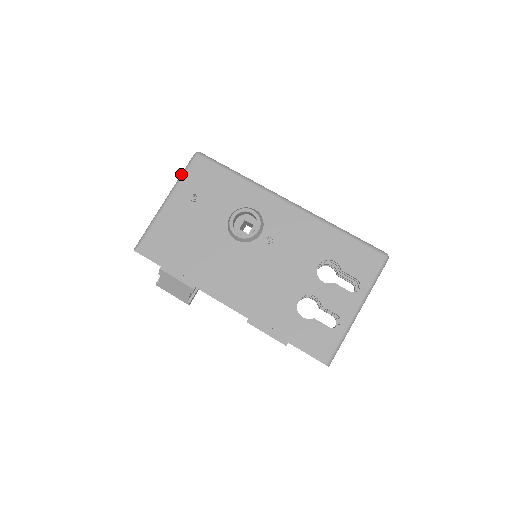
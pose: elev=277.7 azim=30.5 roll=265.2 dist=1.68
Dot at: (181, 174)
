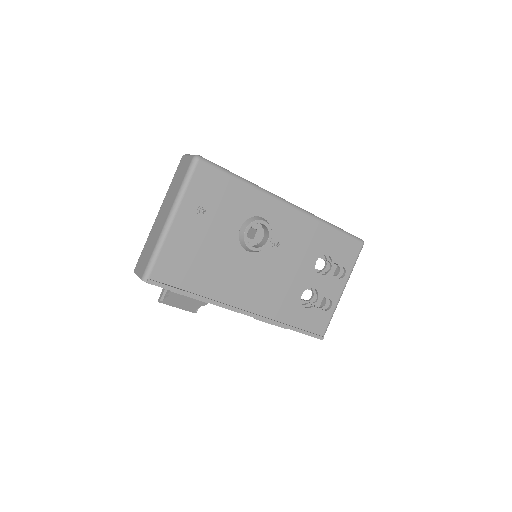
Dot at: (183, 185)
